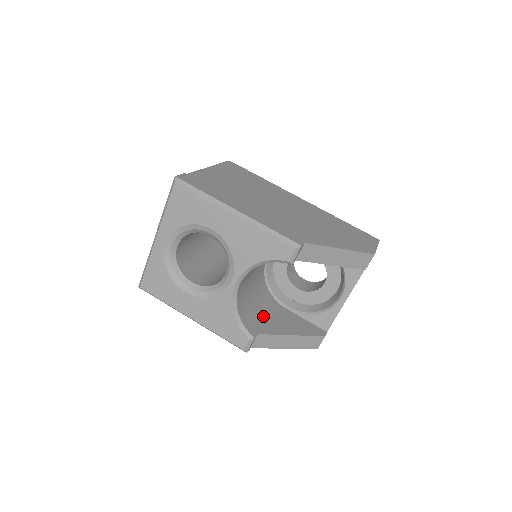
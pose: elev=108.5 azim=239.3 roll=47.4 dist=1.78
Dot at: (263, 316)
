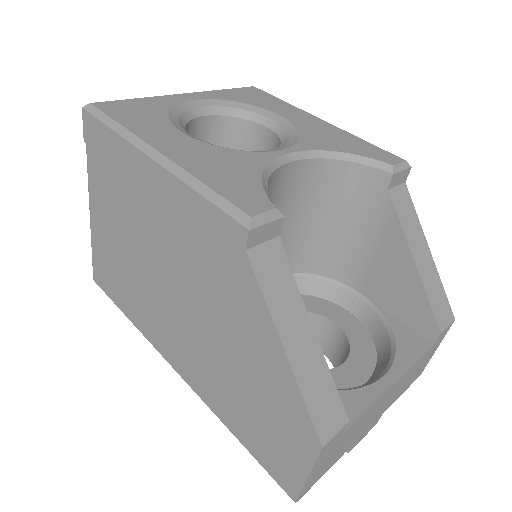
Dot at: occluded
